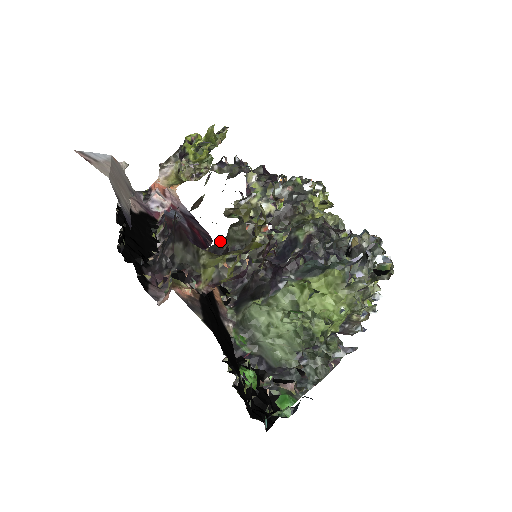
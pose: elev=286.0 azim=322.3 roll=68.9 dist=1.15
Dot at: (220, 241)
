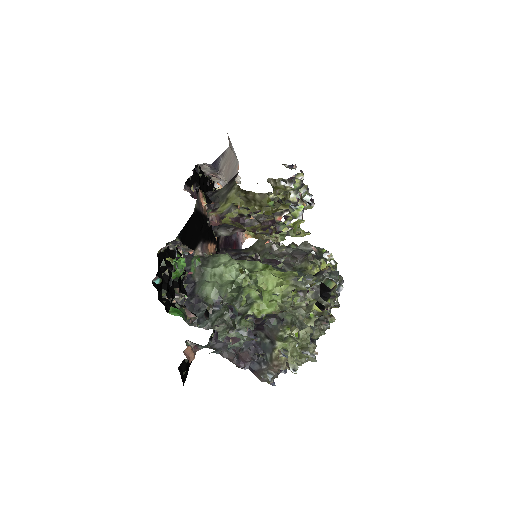
Dot at: (243, 249)
